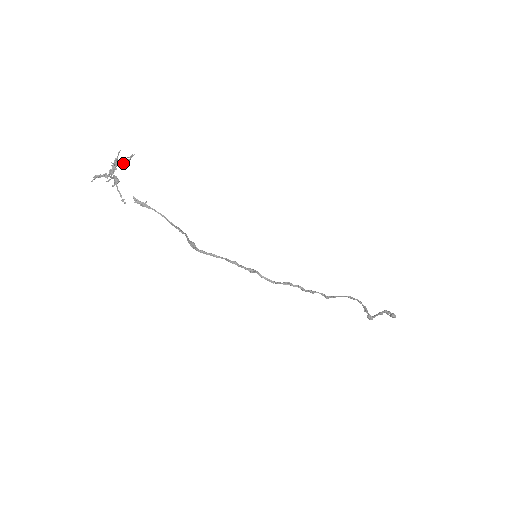
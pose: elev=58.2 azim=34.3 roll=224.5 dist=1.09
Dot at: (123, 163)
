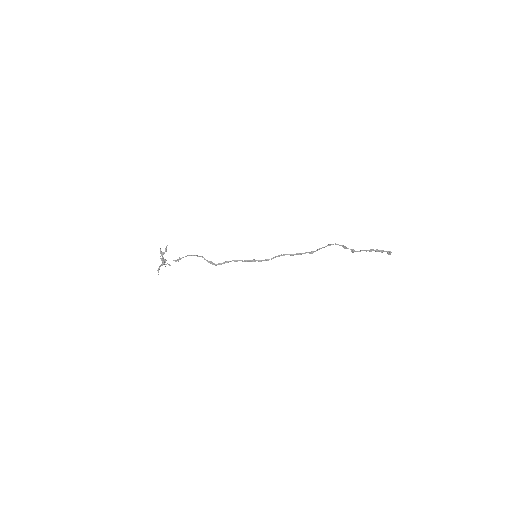
Dot at: (164, 252)
